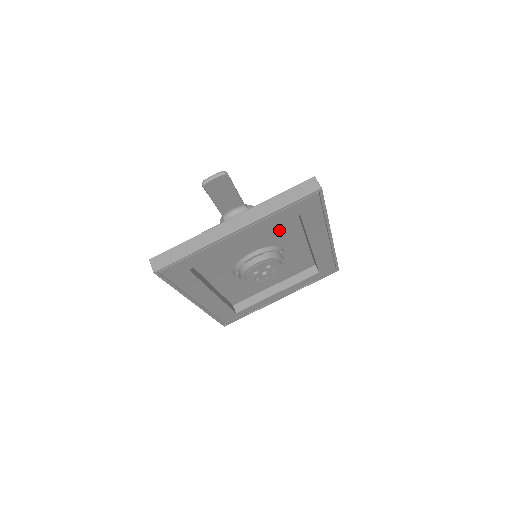
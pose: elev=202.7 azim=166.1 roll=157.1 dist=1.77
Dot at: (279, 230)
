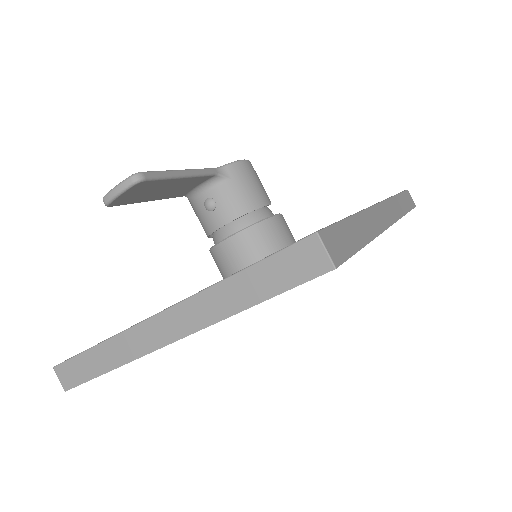
Dot at: occluded
